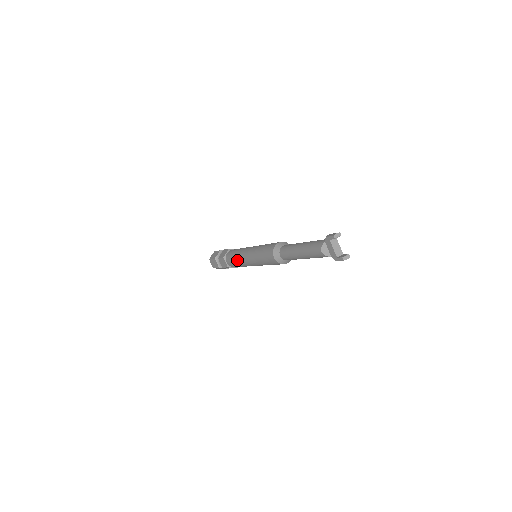
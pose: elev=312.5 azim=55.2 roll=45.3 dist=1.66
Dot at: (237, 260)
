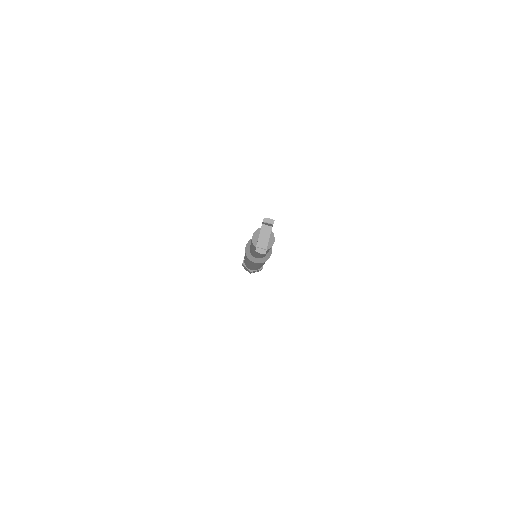
Dot at: occluded
